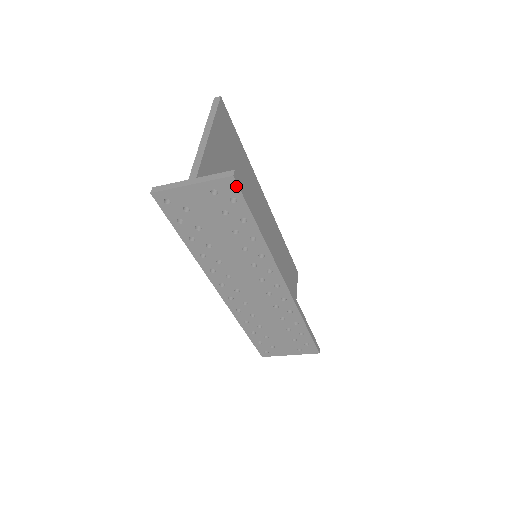
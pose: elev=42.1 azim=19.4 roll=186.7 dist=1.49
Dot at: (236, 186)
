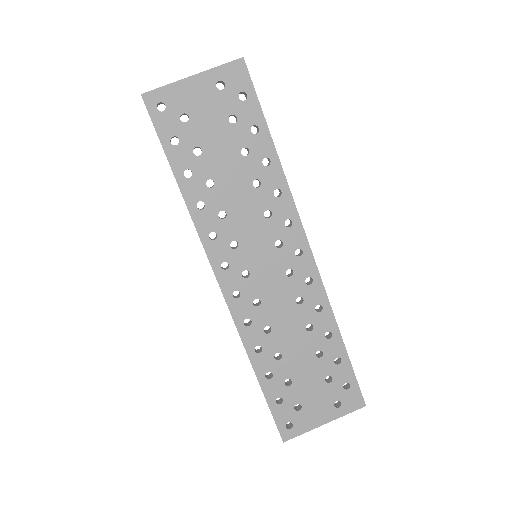
Dot at: (246, 73)
